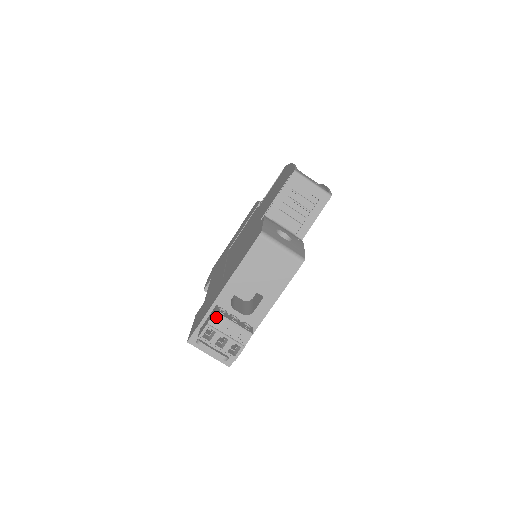
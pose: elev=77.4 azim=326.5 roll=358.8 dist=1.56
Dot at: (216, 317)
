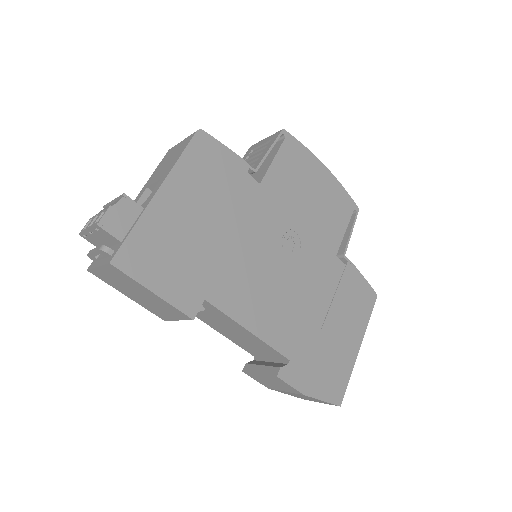
Dot at: occluded
